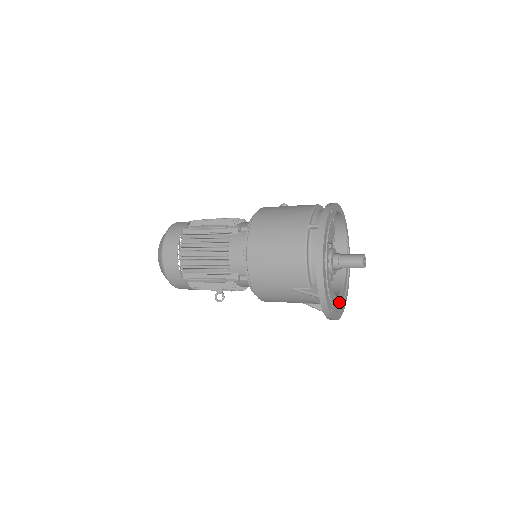
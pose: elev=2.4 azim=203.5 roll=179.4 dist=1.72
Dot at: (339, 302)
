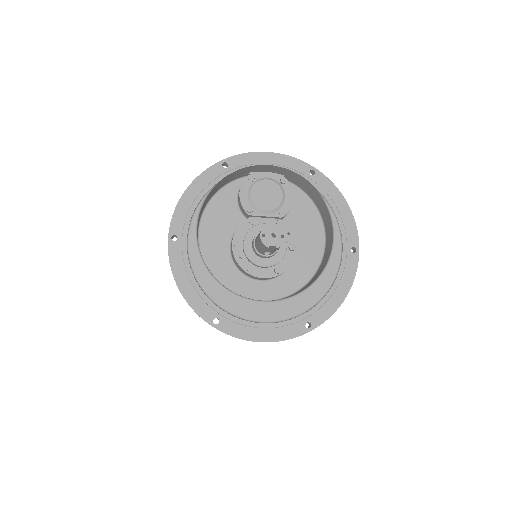
Dot at: (274, 313)
